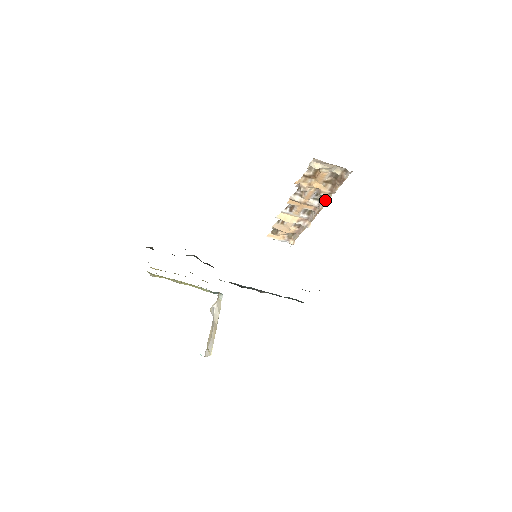
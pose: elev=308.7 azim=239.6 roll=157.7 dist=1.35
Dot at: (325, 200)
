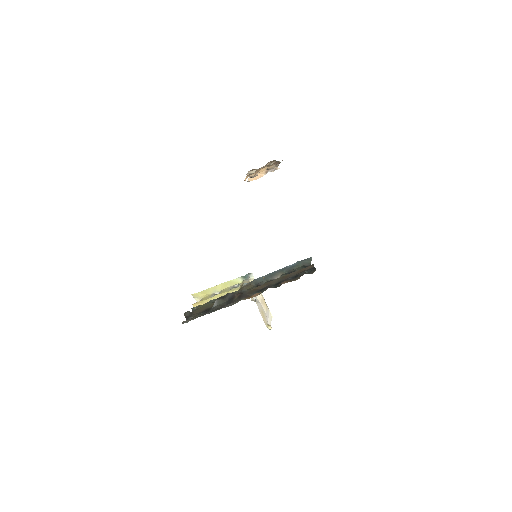
Dot at: occluded
